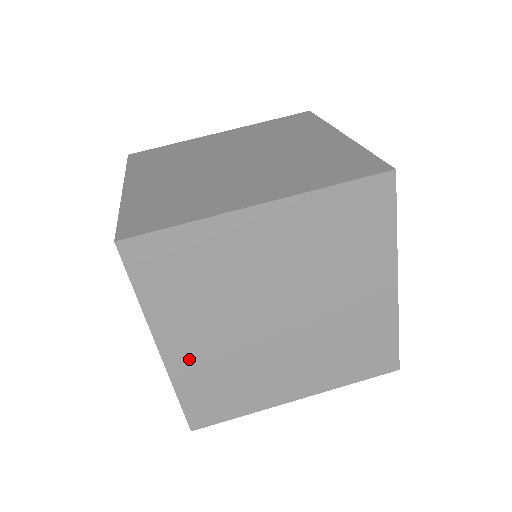
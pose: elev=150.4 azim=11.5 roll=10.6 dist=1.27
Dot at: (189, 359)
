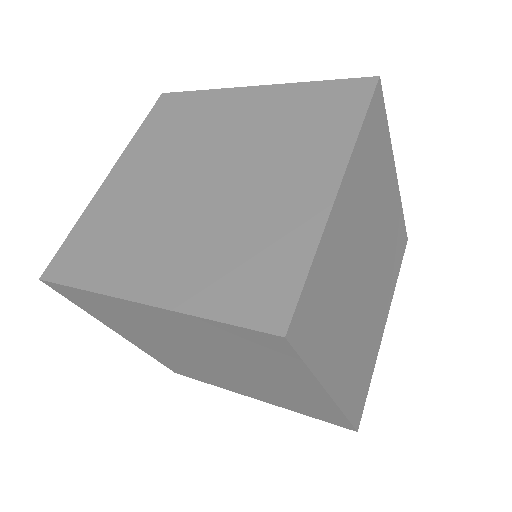
Dot at: (339, 228)
